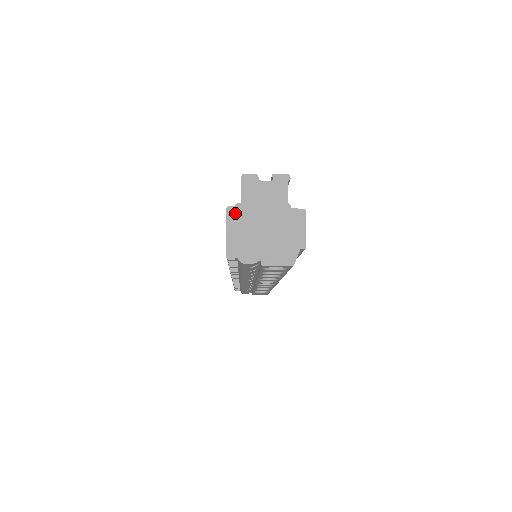
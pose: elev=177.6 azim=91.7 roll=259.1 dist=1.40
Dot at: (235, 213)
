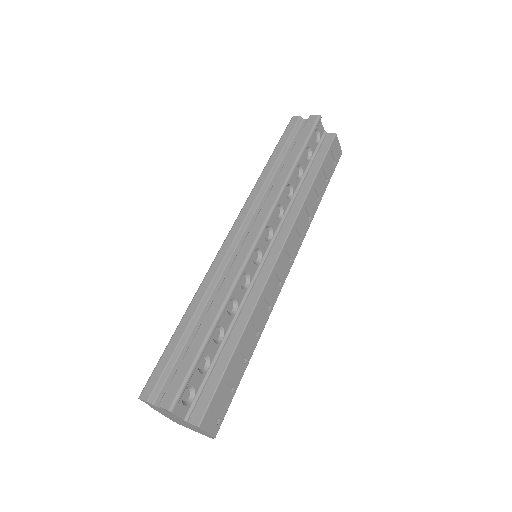
Dot at: (154, 409)
